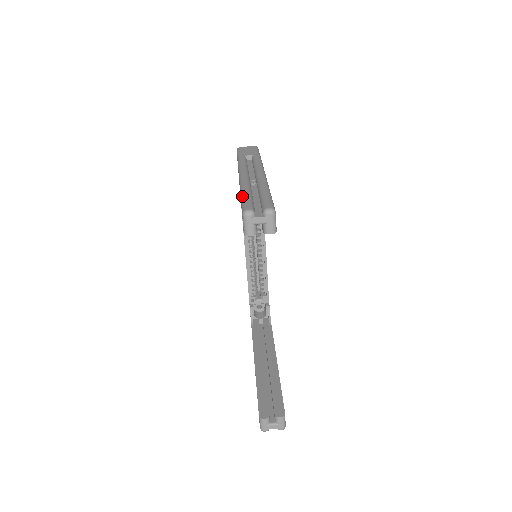
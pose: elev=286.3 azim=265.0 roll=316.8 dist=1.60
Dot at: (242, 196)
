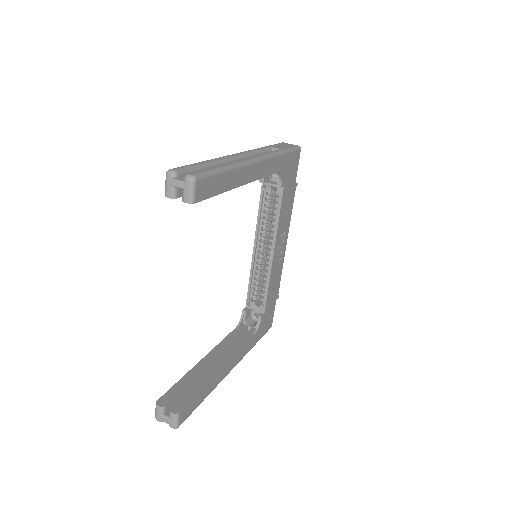
Dot at: (194, 163)
